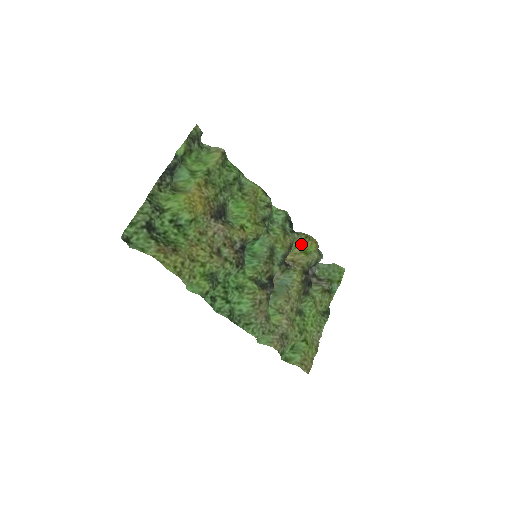
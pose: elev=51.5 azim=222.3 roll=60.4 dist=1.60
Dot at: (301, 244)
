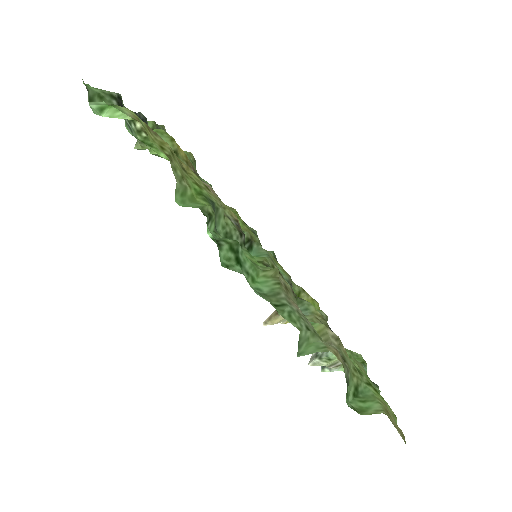
Dot at: occluded
